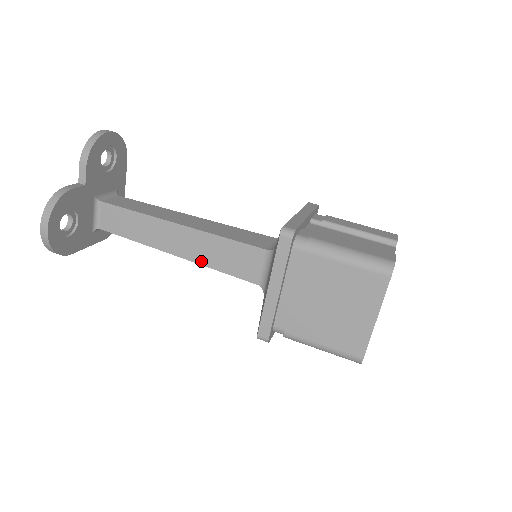
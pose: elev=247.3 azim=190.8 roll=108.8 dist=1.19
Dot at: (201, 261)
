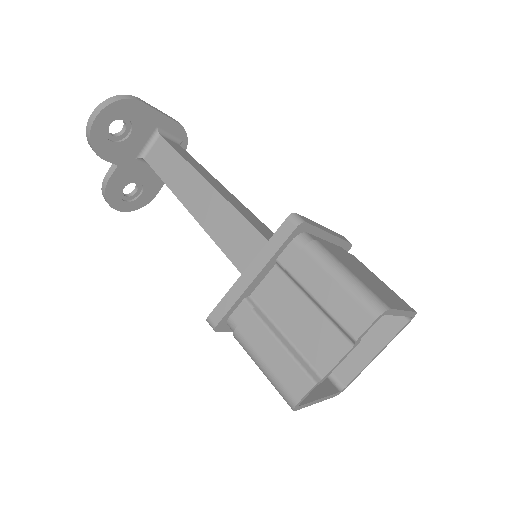
Dot at: occluded
